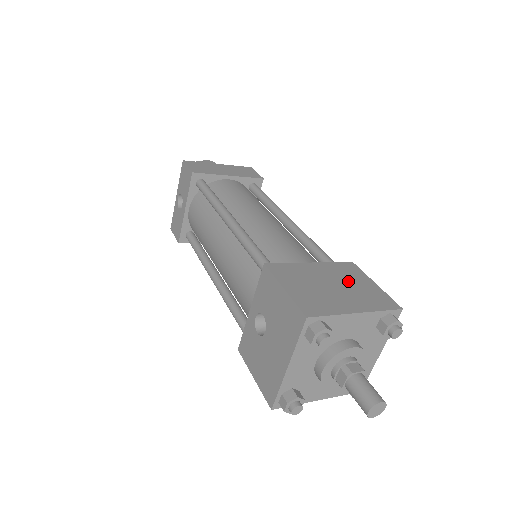
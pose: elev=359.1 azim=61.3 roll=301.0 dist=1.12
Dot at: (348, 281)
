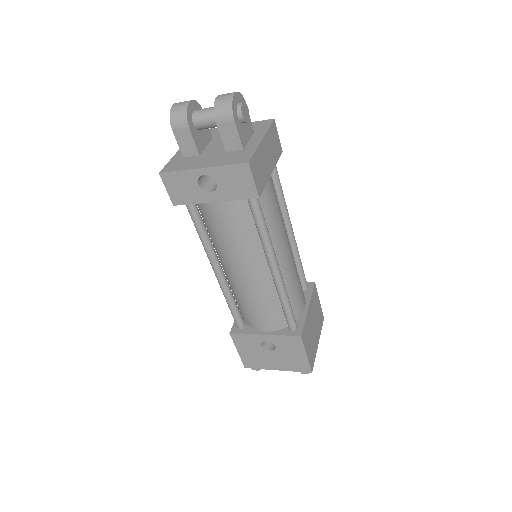
Dot at: (316, 313)
